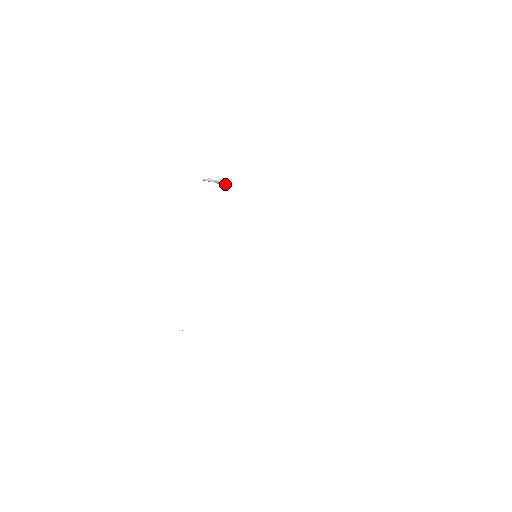
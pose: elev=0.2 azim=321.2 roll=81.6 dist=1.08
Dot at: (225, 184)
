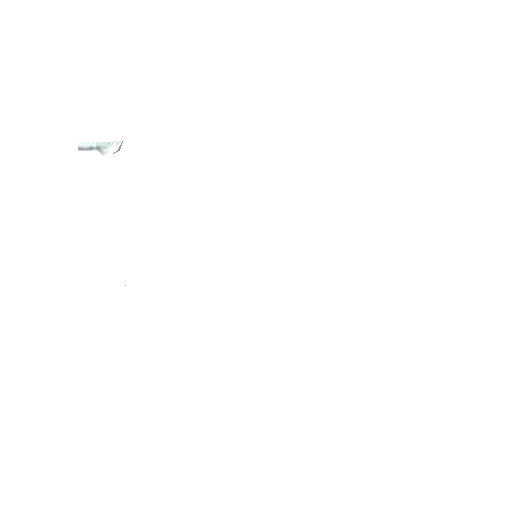
Dot at: occluded
